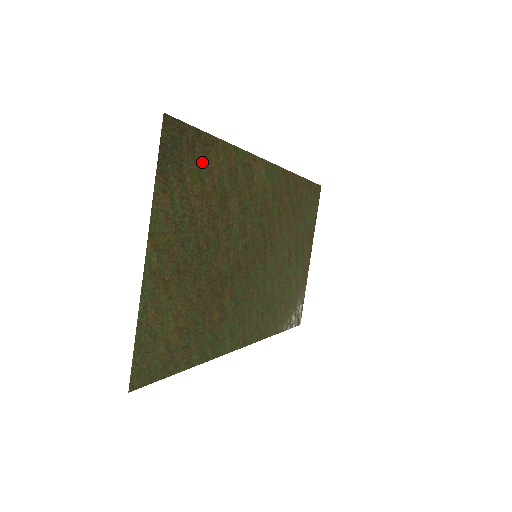
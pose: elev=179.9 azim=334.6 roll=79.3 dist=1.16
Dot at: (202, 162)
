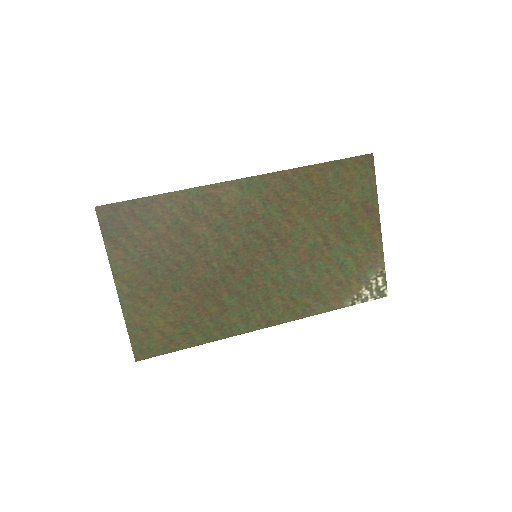
Dot at: (147, 217)
